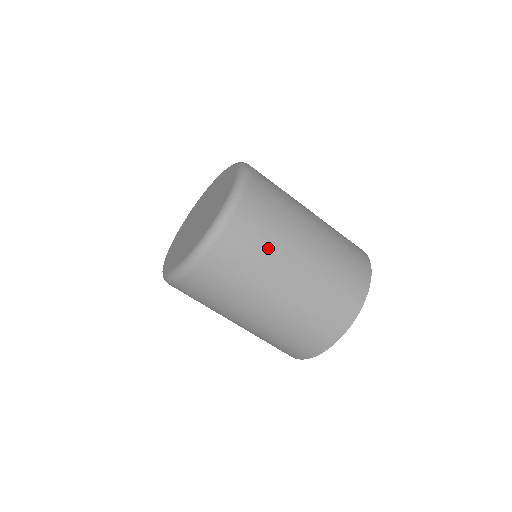
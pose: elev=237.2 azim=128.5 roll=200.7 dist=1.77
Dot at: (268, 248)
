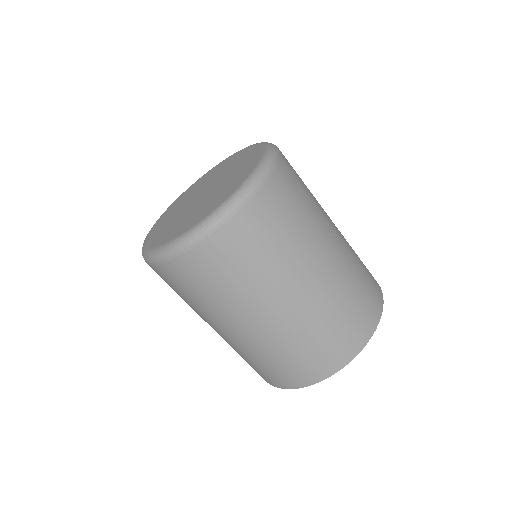
Dot at: (309, 208)
